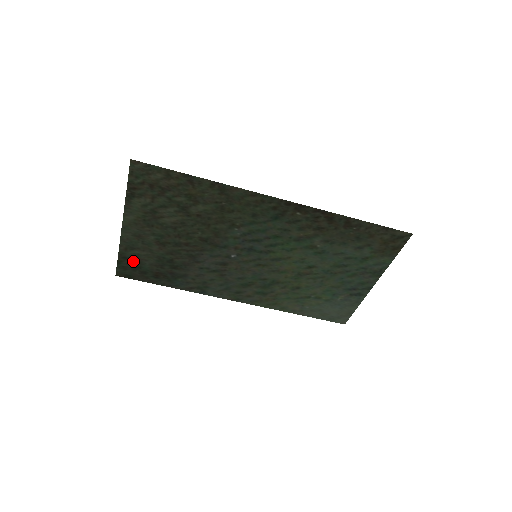
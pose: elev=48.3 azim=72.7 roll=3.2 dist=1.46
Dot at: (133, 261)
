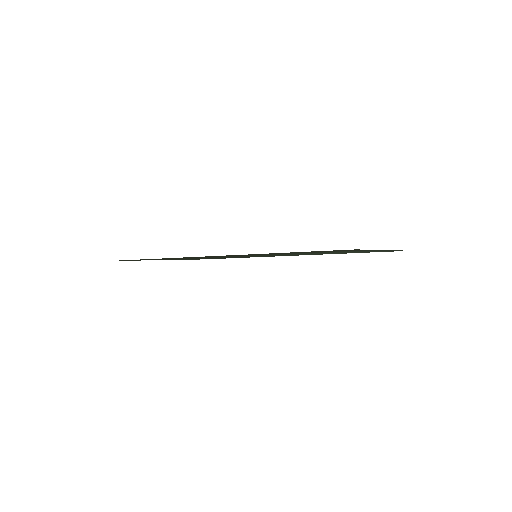
Dot at: occluded
